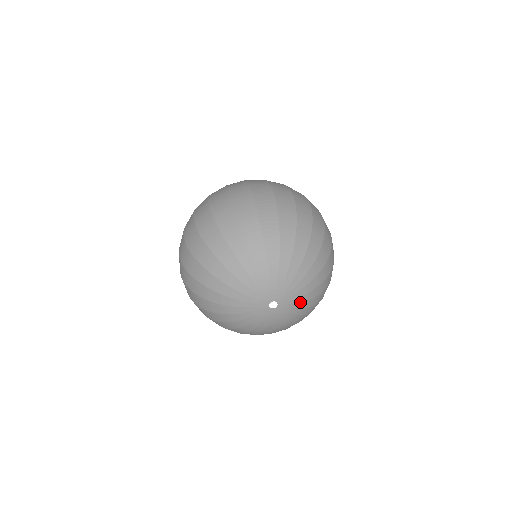
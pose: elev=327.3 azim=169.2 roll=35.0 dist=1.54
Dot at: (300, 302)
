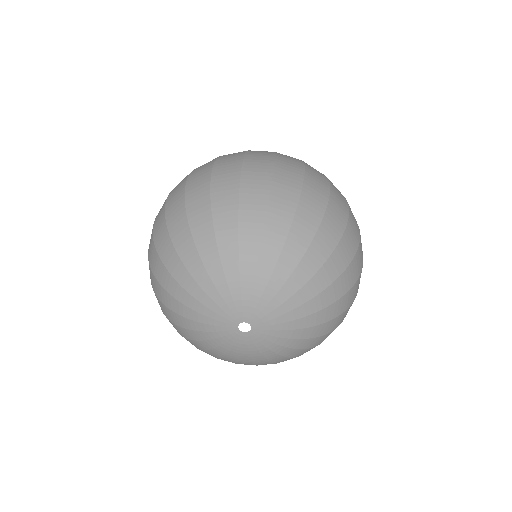
Dot at: (284, 337)
